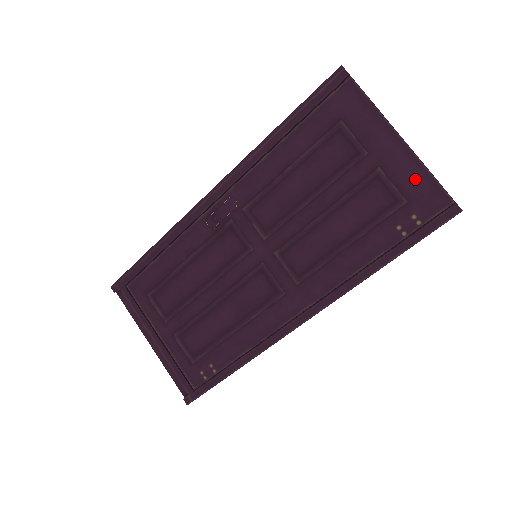
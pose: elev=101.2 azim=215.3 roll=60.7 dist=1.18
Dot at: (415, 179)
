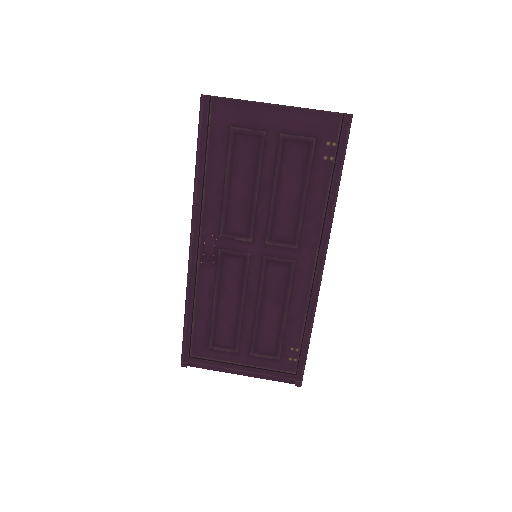
Dot at: (308, 121)
